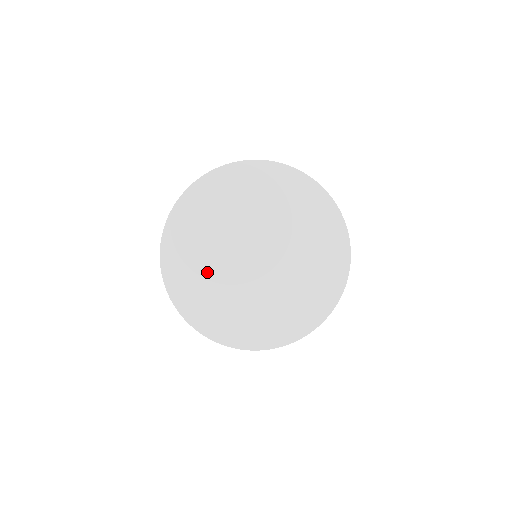
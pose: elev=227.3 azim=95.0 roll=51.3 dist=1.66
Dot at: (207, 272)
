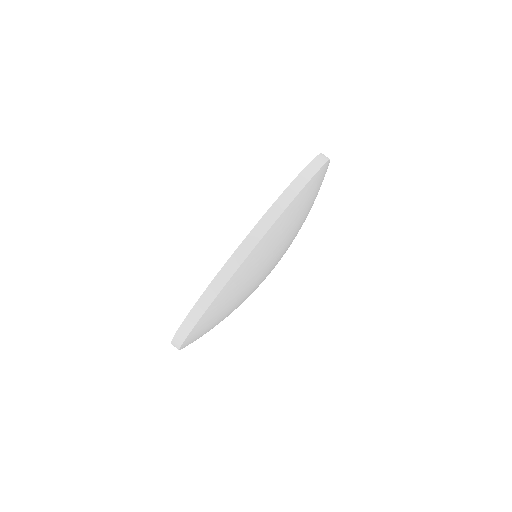
Dot at: occluded
